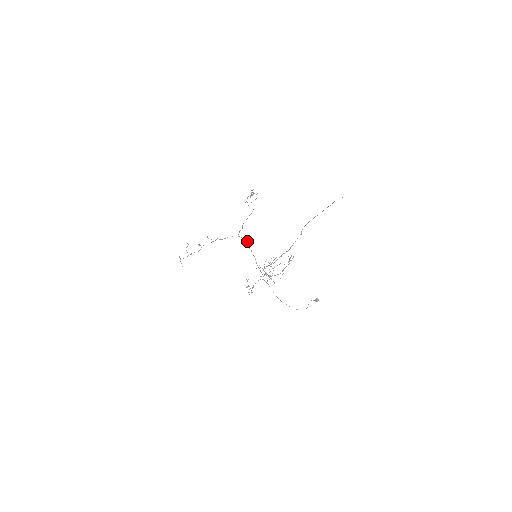
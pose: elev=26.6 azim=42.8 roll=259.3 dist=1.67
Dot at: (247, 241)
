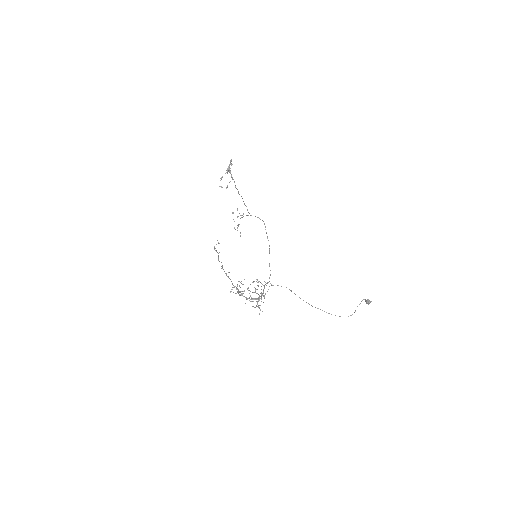
Dot at: (263, 221)
